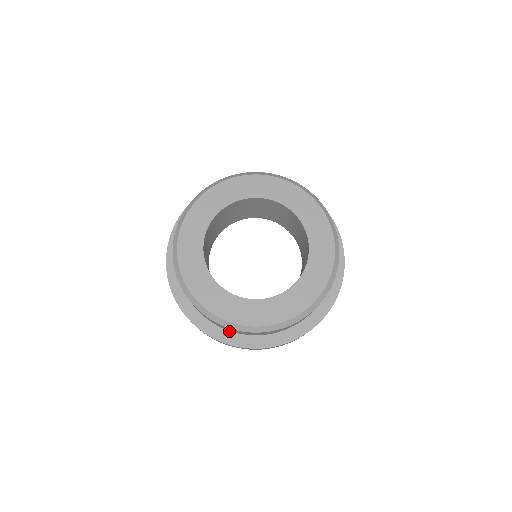
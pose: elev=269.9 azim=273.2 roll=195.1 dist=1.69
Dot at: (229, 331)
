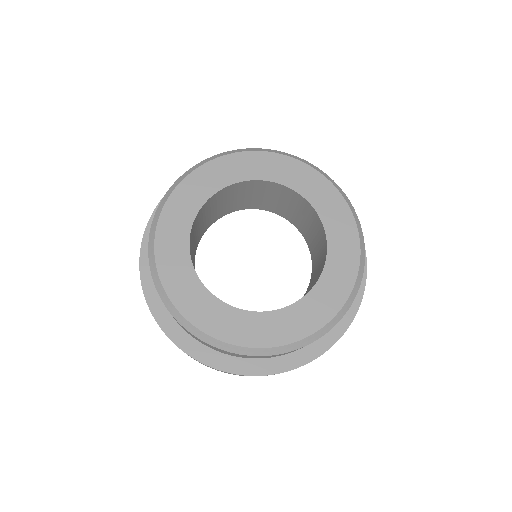
Dot at: occluded
